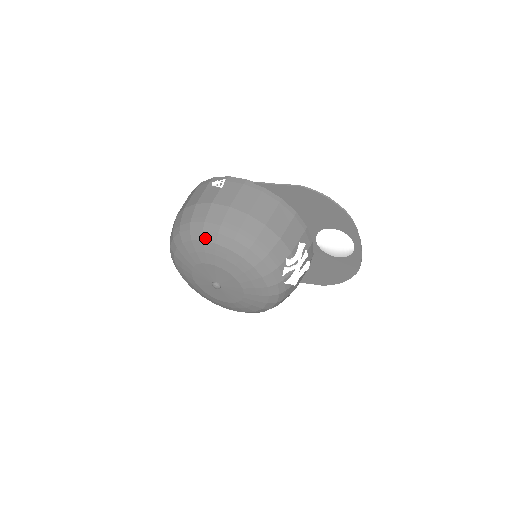
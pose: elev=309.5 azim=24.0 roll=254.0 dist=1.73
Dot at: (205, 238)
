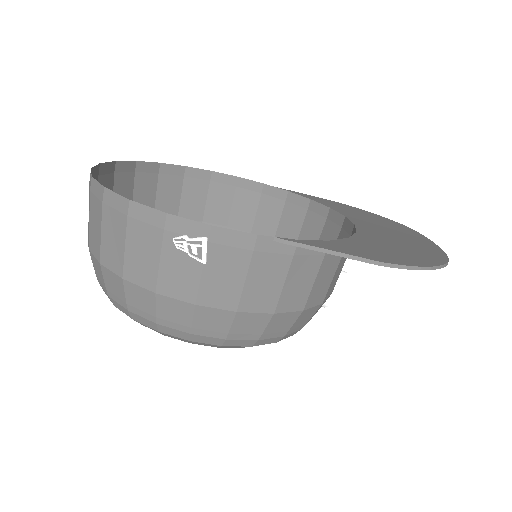
Dot at: occluded
